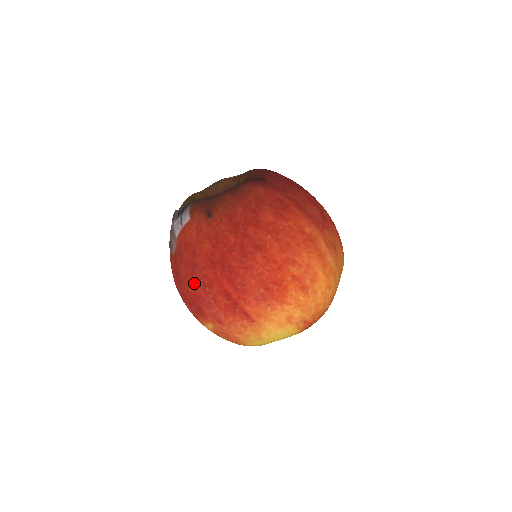
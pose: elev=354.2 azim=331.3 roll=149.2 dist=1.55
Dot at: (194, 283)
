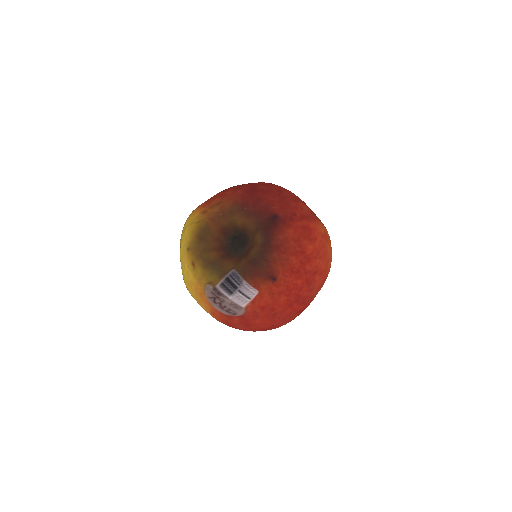
Dot at: (274, 323)
